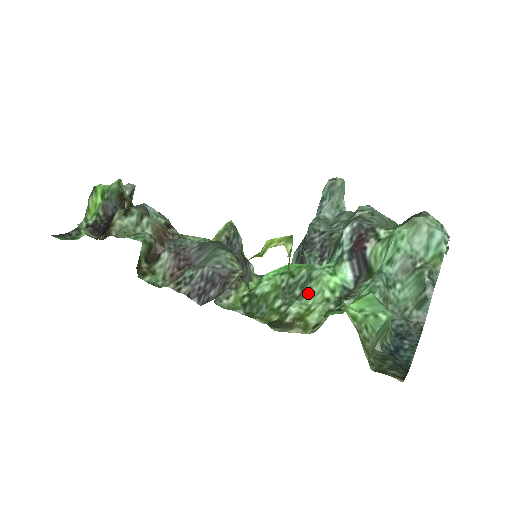
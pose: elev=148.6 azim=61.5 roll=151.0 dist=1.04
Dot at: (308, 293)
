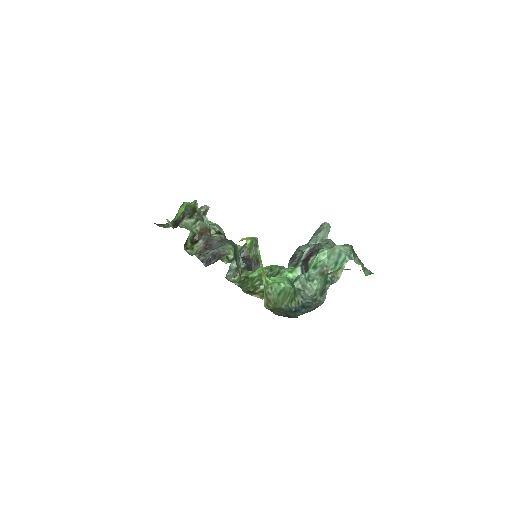
Dot at: occluded
